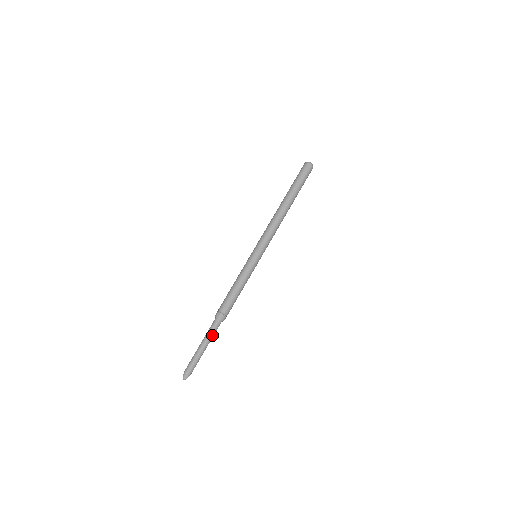
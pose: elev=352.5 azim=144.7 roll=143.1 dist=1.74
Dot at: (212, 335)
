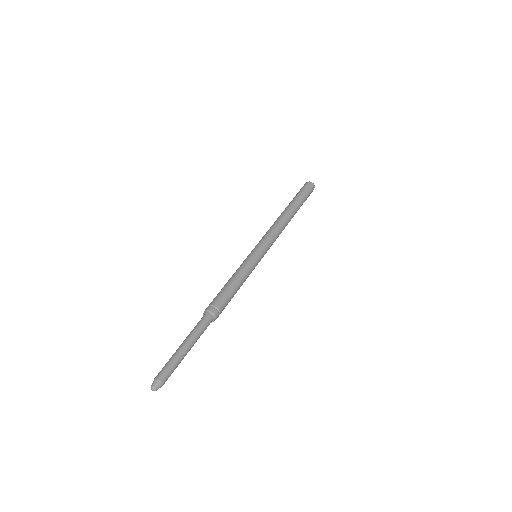
Dot at: (196, 332)
